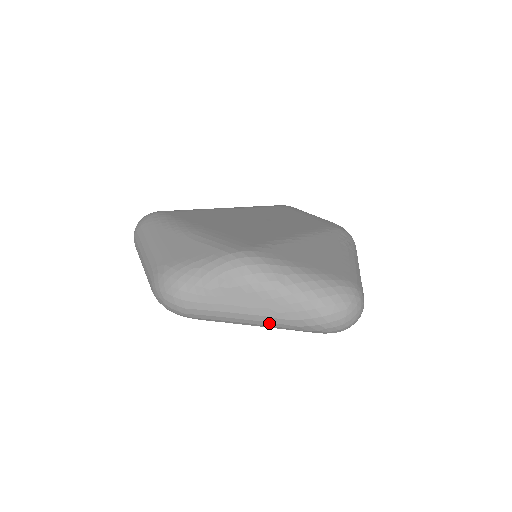
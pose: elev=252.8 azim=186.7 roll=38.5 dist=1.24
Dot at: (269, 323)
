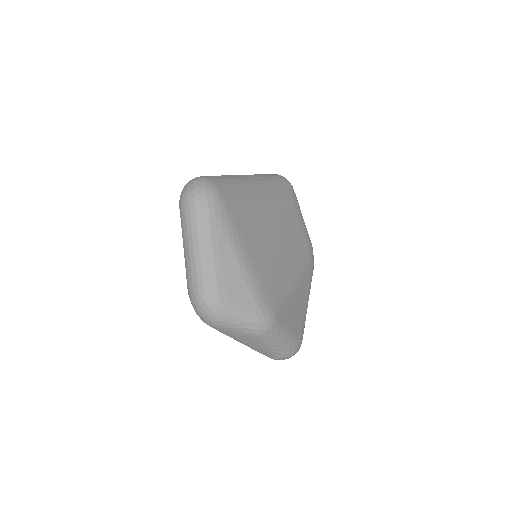
Dot at: (248, 346)
